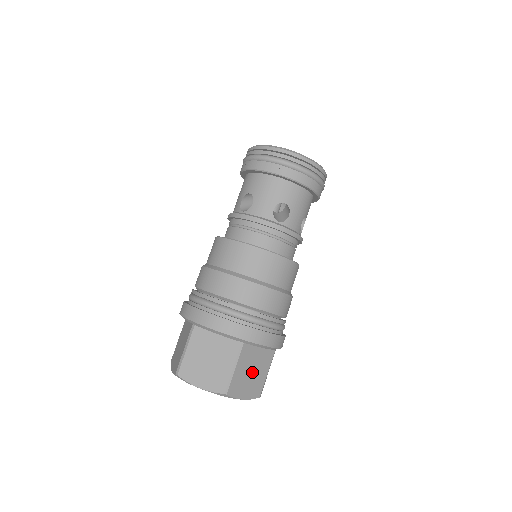
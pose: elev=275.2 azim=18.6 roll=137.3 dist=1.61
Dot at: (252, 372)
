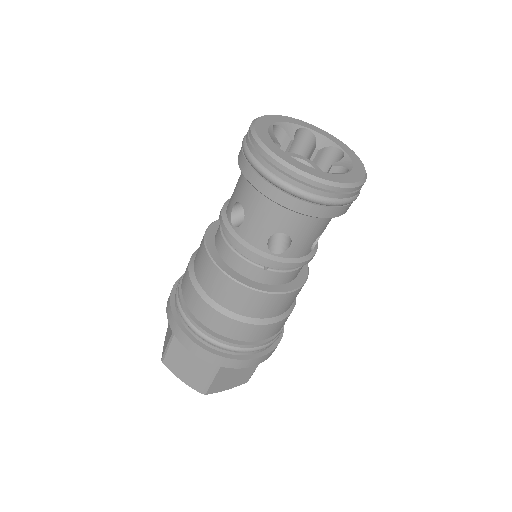
Dot at: occluded
